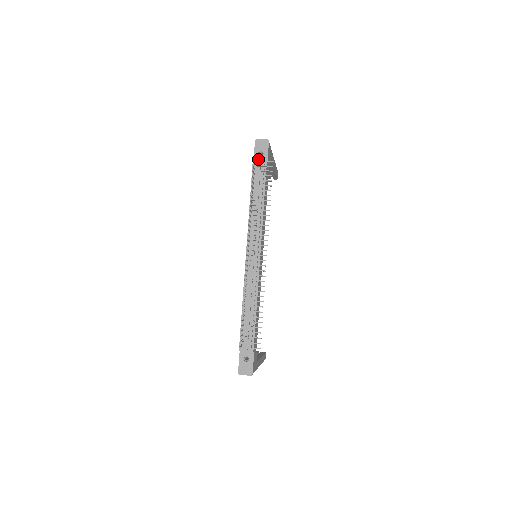
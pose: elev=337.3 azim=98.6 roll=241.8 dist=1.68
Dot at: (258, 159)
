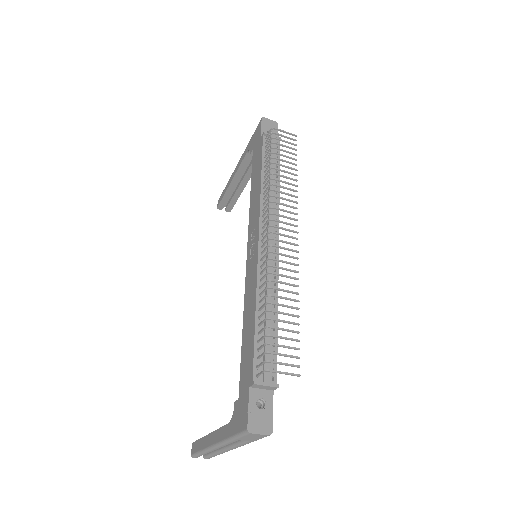
Dot at: occluded
